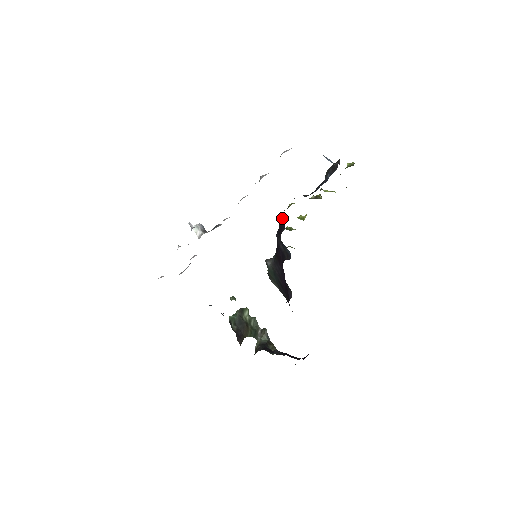
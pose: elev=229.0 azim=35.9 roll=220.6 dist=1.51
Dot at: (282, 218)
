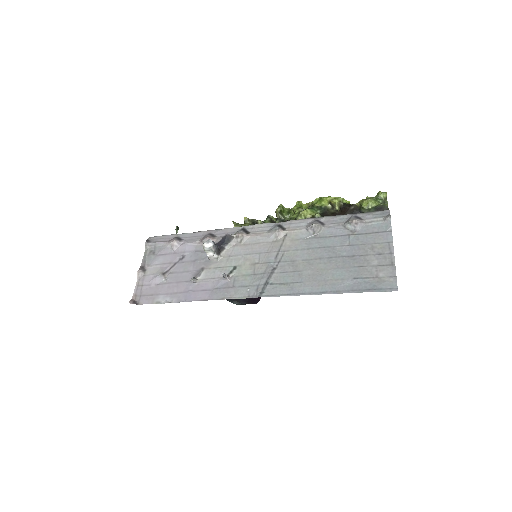
Dot at: occluded
